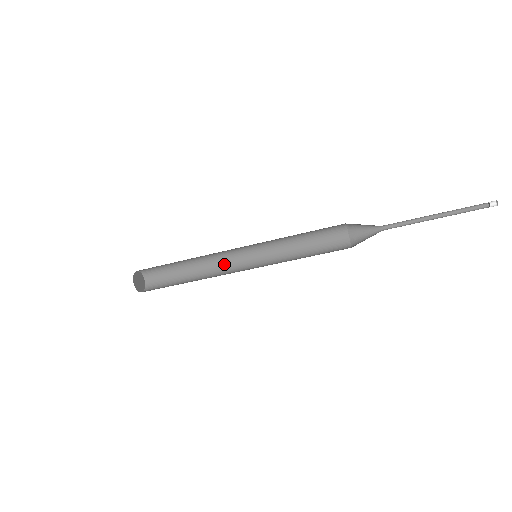
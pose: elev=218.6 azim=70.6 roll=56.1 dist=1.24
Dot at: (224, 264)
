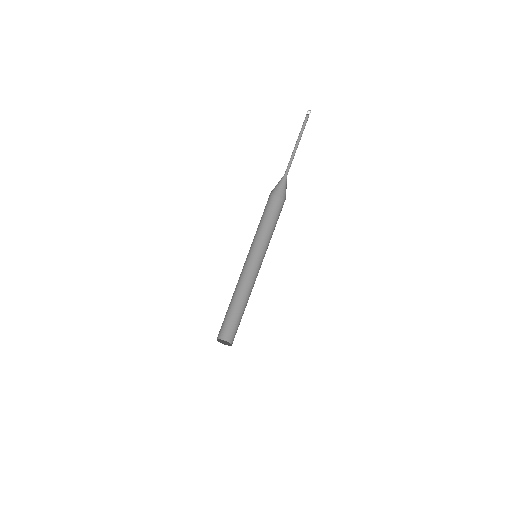
Dot at: occluded
